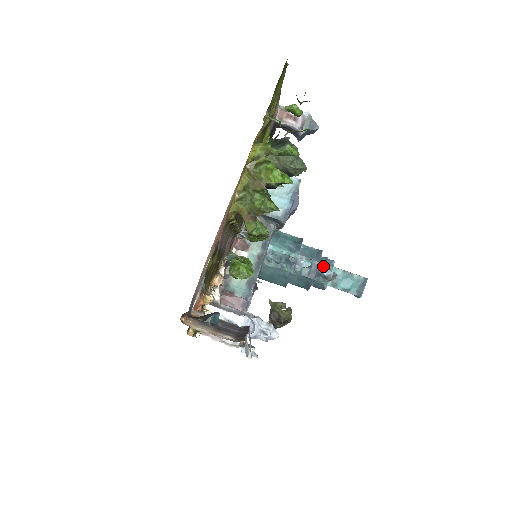
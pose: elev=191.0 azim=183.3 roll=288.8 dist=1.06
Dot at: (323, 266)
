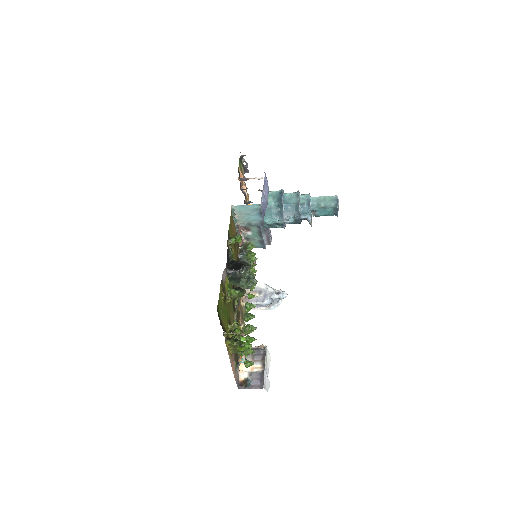
Dot at: (303, 213)
